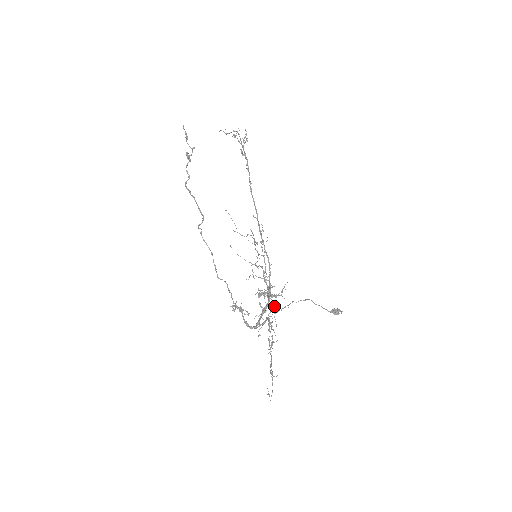
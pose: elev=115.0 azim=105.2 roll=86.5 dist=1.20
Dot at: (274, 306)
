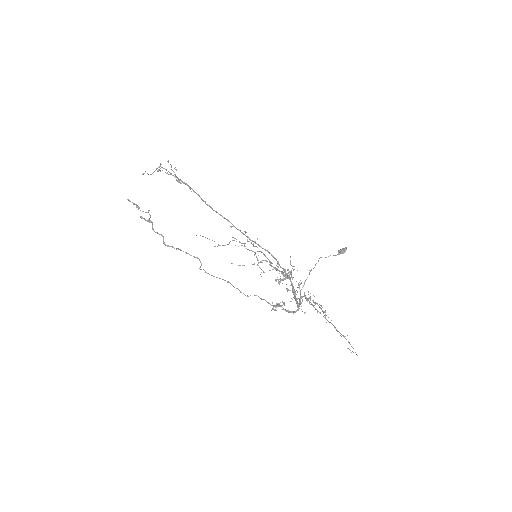
Dot at: (300, 284)
